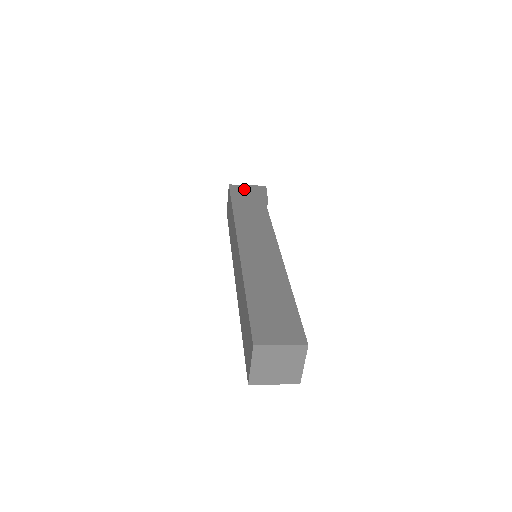
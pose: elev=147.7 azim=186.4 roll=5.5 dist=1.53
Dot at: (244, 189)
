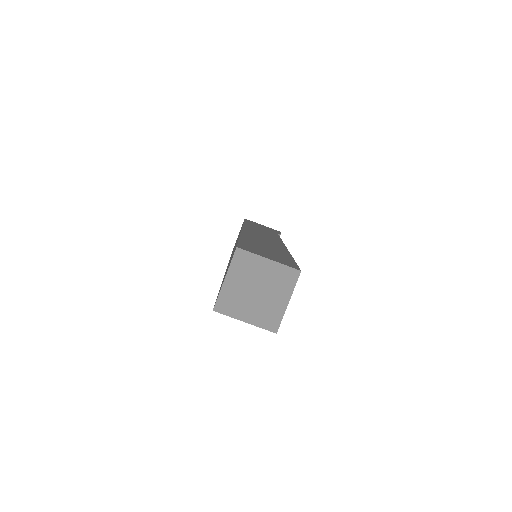
Dot at: (259, 224)
